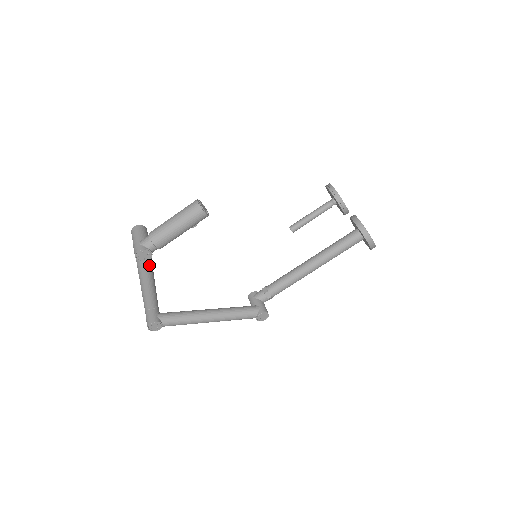
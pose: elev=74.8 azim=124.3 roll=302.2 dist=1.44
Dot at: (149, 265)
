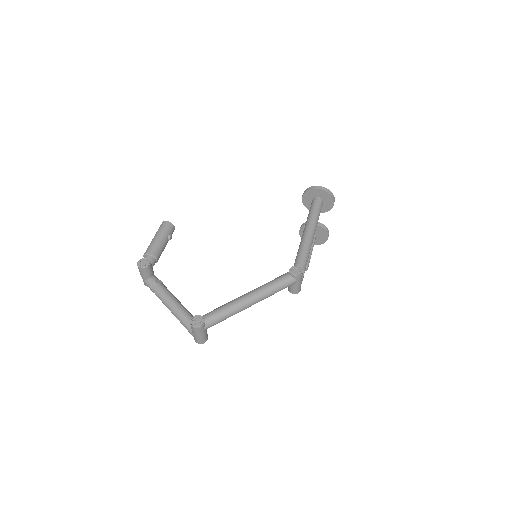
Dot at: (166, 290)
